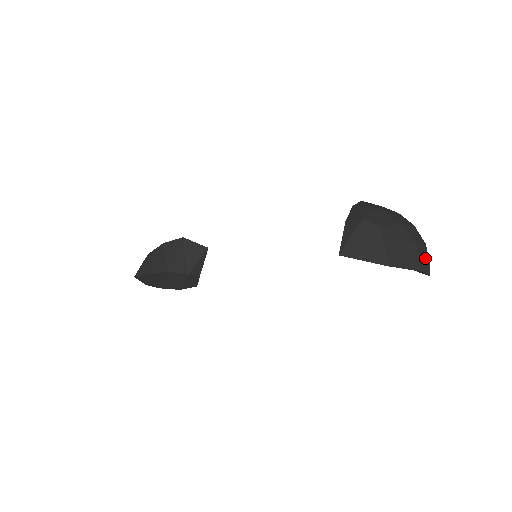
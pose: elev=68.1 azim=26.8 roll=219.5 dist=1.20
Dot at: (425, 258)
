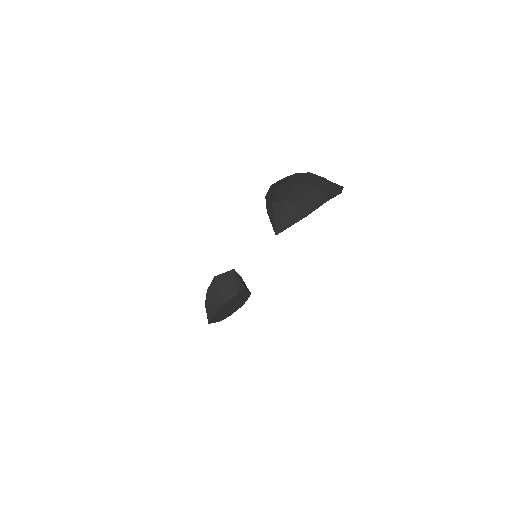
Dot at: (328, 188)
